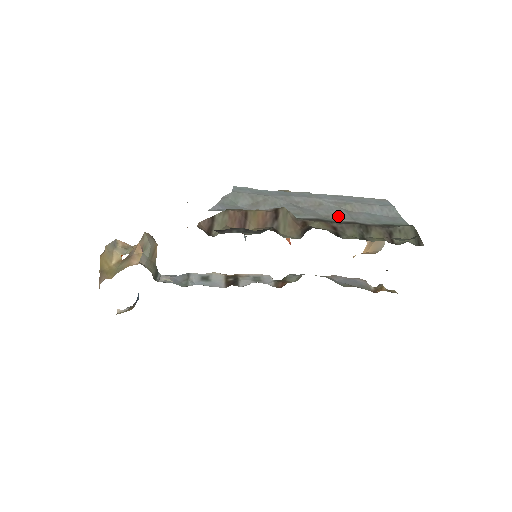
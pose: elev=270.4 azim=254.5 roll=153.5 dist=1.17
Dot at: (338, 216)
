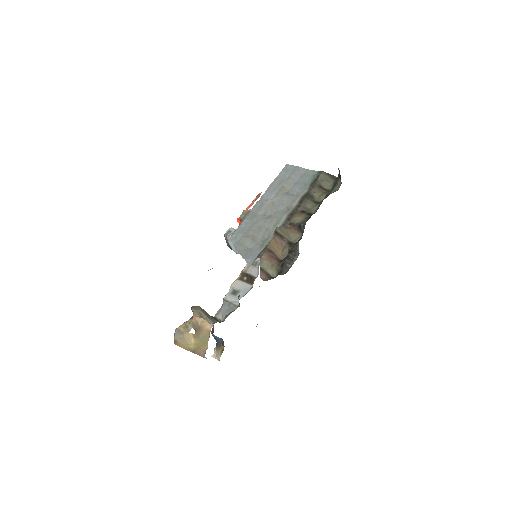
Dot at: (291, 202)
